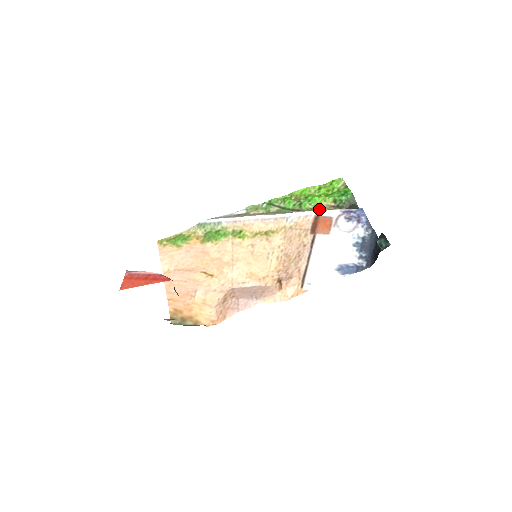
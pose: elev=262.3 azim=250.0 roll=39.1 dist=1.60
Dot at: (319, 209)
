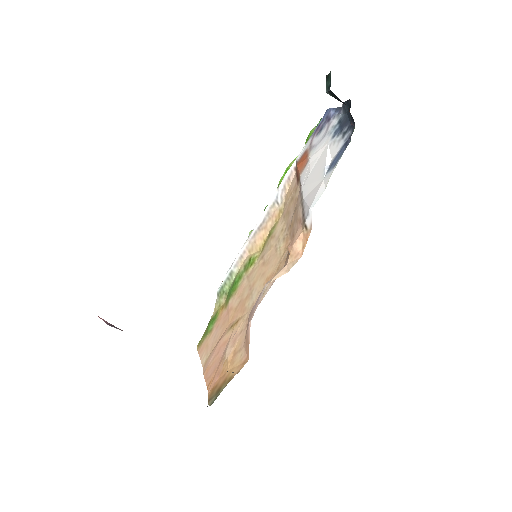
Dot at: occluded
